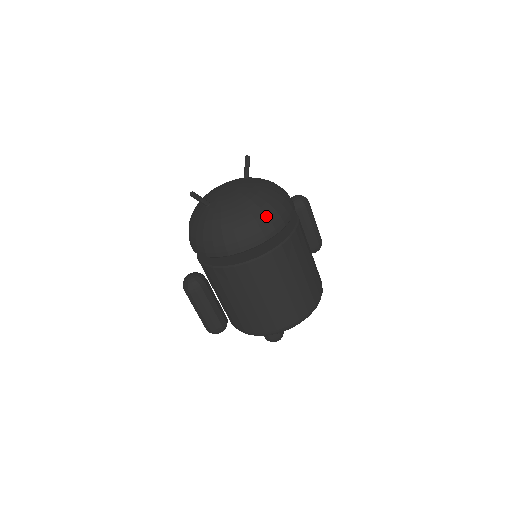
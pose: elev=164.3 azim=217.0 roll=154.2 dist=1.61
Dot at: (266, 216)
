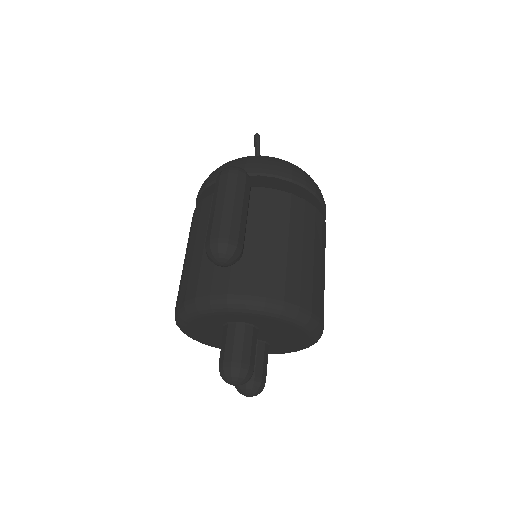
Dot at: occluded
